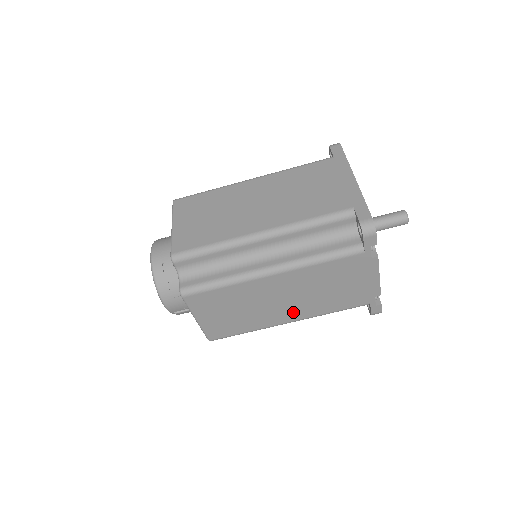
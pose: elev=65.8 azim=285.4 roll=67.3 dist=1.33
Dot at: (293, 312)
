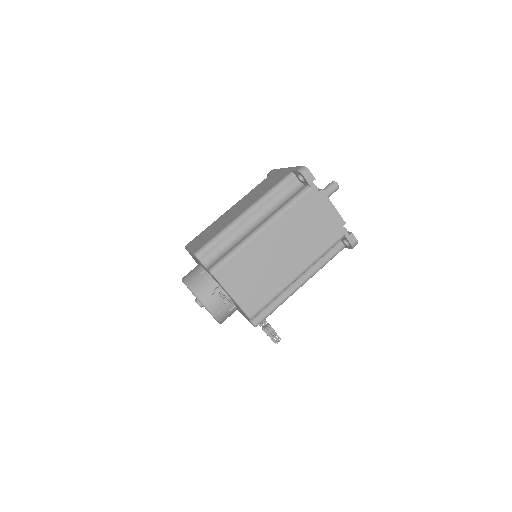
Dot at: (296, 263)
